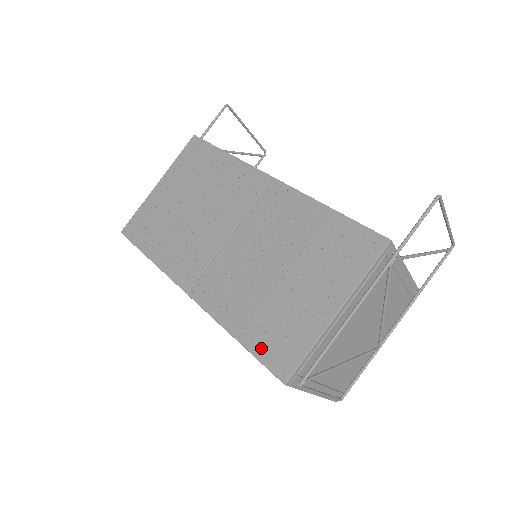
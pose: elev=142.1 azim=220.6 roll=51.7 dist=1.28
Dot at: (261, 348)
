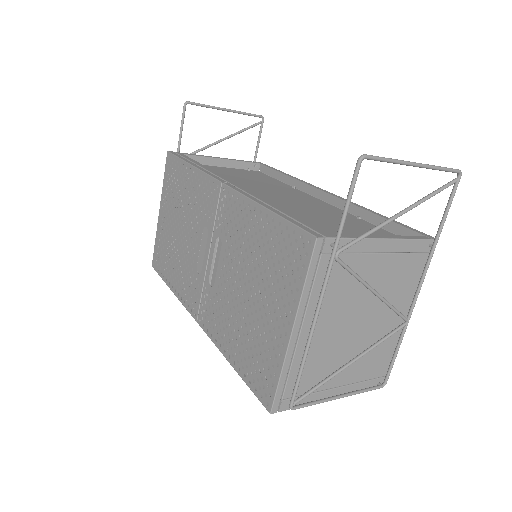
Dot at: (250, 374)
